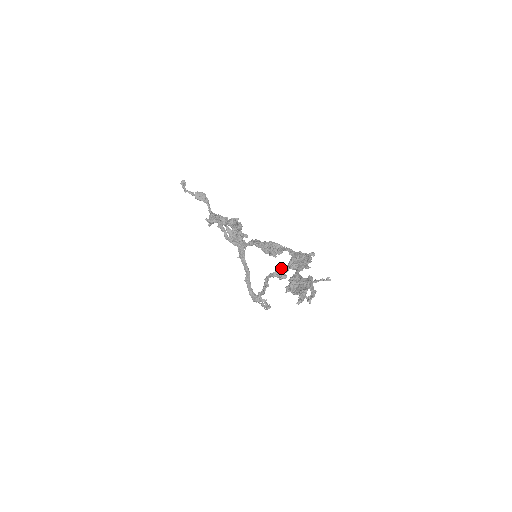
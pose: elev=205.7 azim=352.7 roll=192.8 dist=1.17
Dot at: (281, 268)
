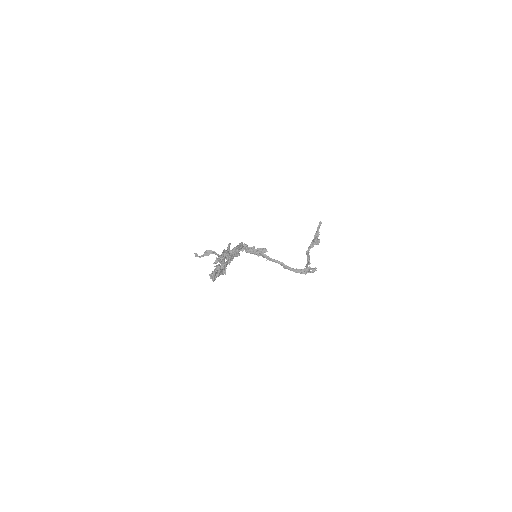
Dot at: occluded
